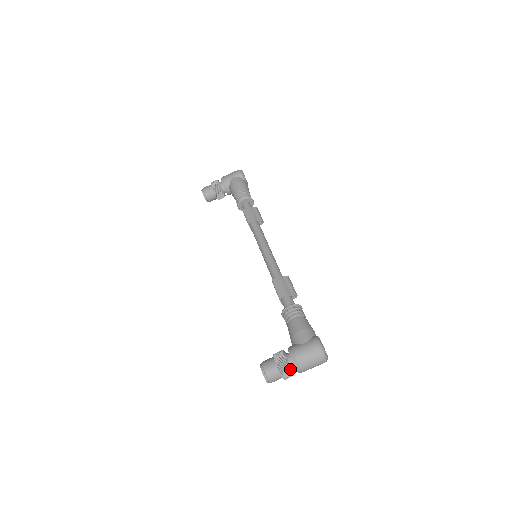
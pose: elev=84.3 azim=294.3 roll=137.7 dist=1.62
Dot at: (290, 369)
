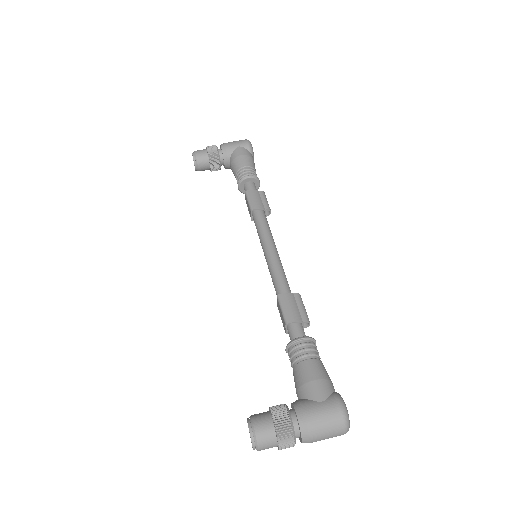
Dot at: (294, 437)
